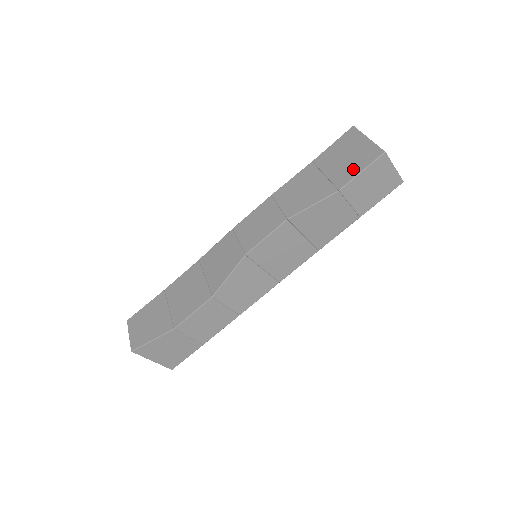
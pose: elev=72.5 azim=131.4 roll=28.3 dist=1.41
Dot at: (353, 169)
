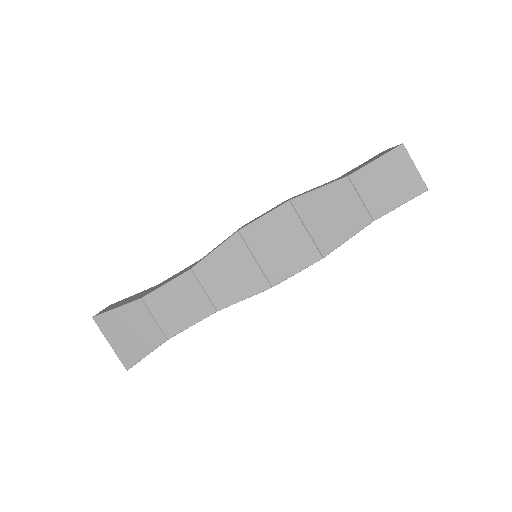
Dot at: (368, 162)
